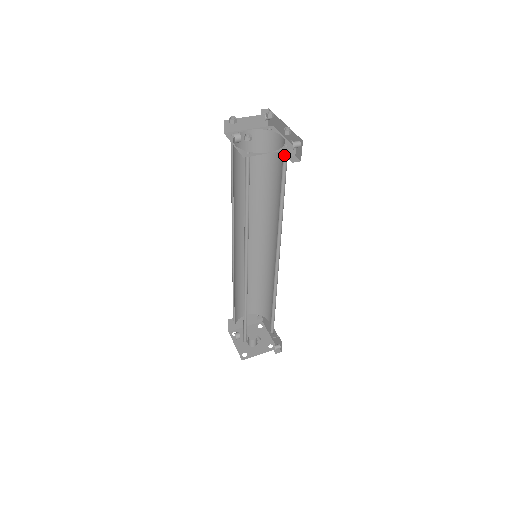
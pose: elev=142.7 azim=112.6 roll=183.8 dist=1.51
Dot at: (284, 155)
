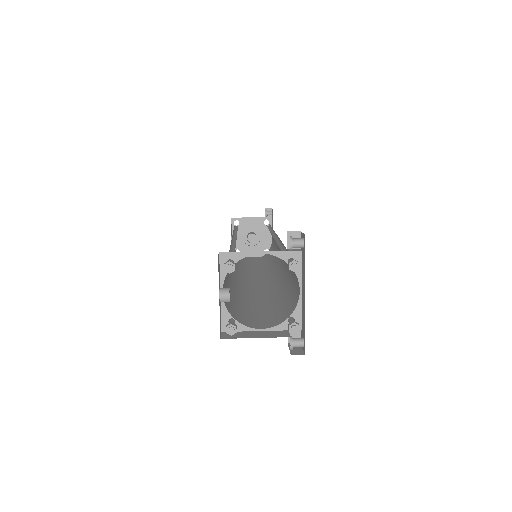
Dot at: (289, 312)
